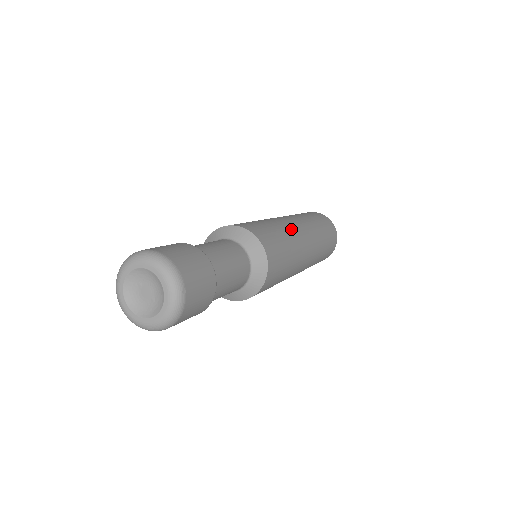
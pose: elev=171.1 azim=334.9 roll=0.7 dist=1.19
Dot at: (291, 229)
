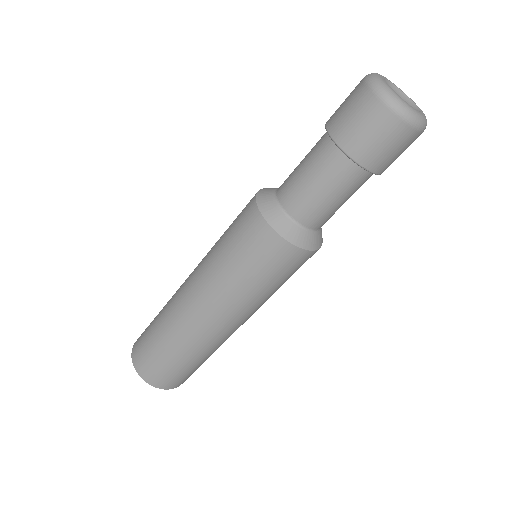
Dot at: occluded
